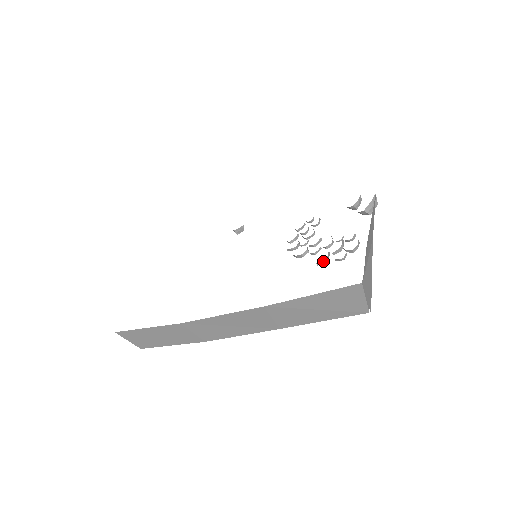
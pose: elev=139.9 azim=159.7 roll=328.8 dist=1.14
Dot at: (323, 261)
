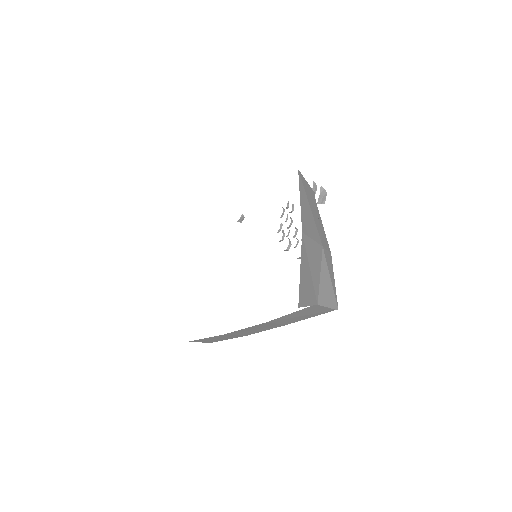
Dot at: occluded
